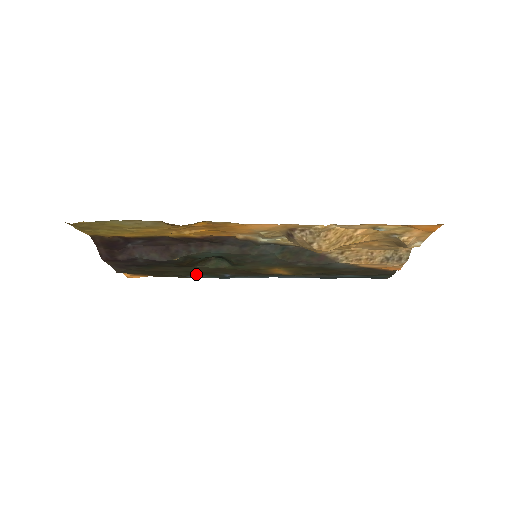
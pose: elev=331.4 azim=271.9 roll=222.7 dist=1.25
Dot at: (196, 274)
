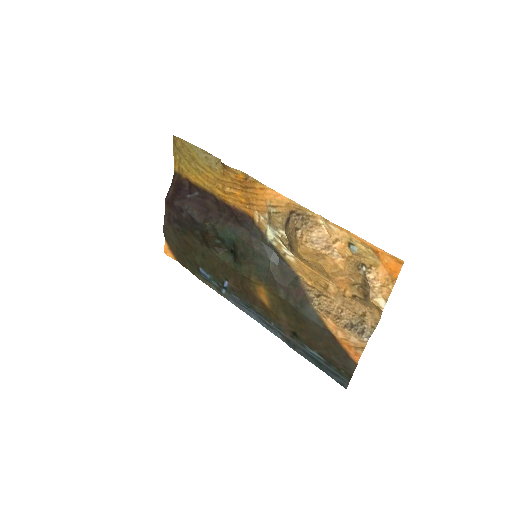
Dot at: (207, 268)
